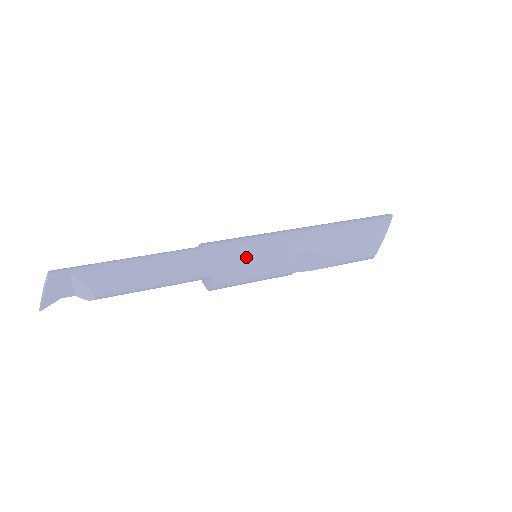
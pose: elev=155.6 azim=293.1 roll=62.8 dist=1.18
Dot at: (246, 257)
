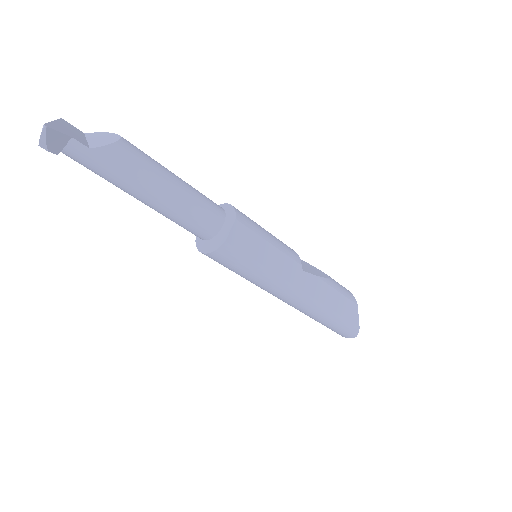
Dot at: occluded
